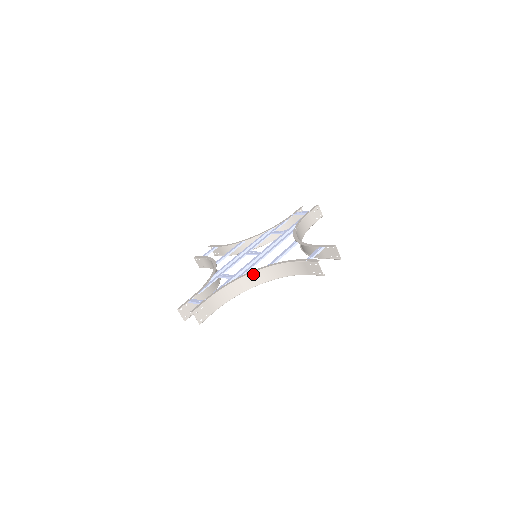
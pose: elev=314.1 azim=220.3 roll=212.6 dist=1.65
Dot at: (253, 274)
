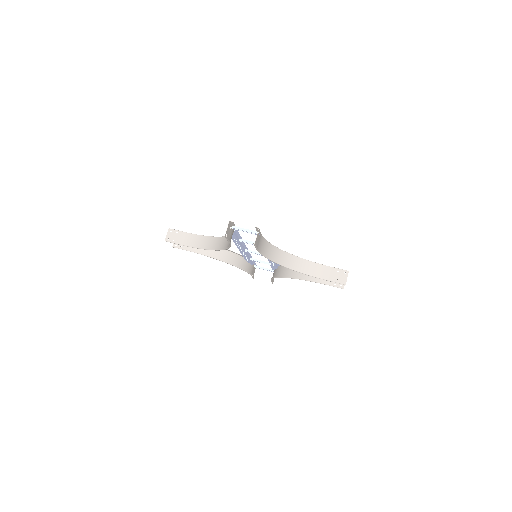
Dot at: (284, 253)
